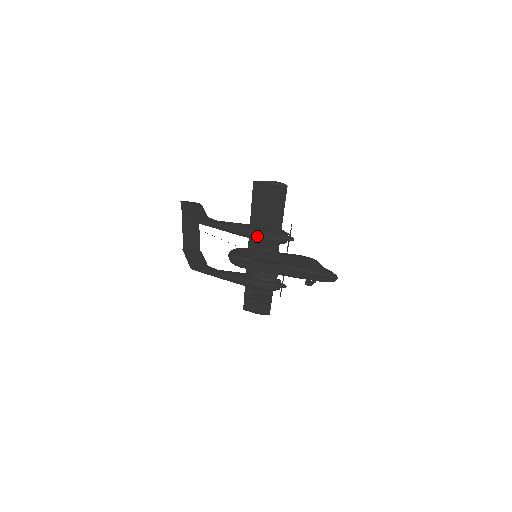
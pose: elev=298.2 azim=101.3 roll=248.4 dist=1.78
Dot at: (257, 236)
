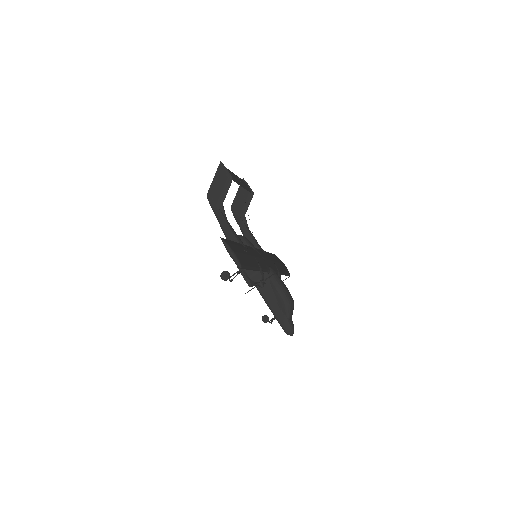
Dot at: occluded
